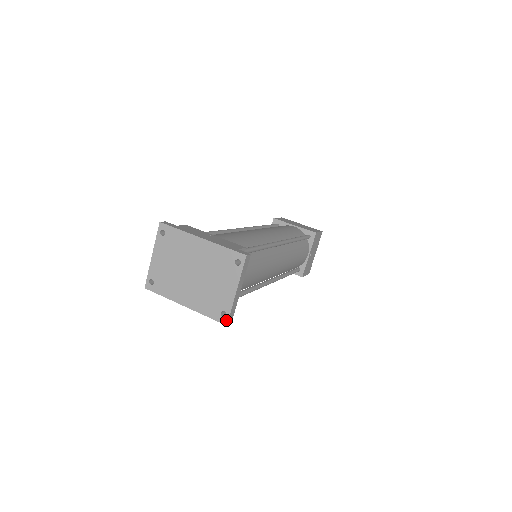
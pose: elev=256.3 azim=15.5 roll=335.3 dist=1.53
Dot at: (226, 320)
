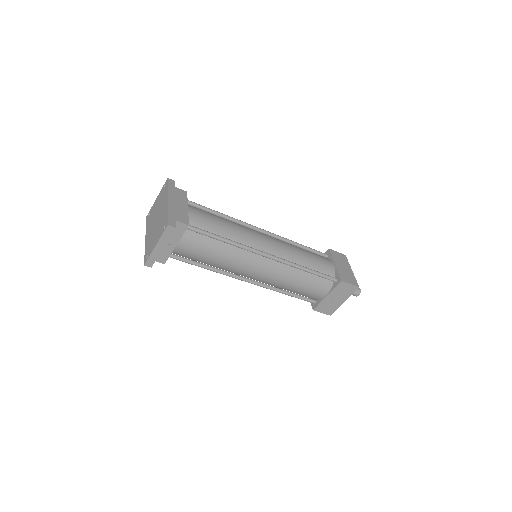
Dot at: (145, 261)
